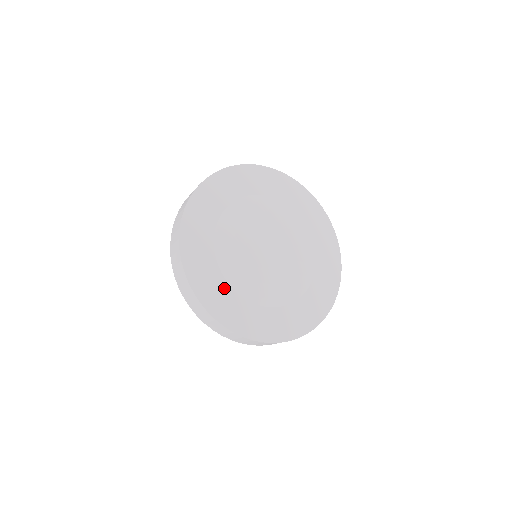
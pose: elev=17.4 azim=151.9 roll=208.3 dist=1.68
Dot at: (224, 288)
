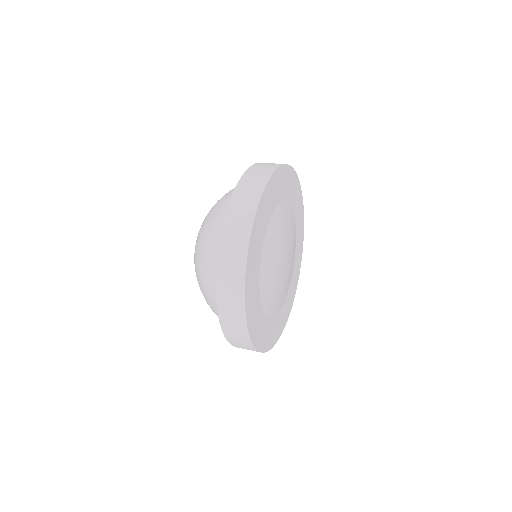
Dot at: (257, 288)
